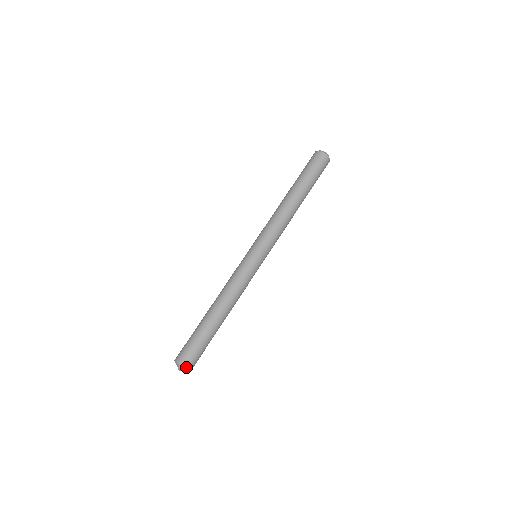
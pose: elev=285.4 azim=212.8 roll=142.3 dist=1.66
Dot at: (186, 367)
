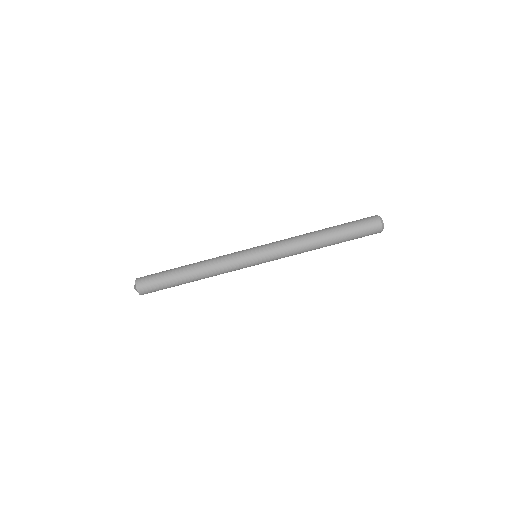
Dot at: (137, 285)
